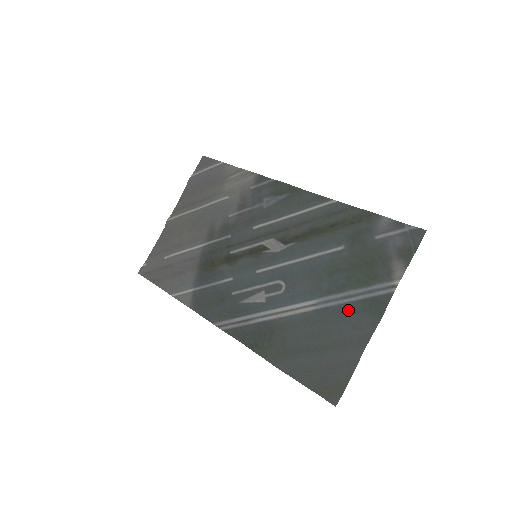
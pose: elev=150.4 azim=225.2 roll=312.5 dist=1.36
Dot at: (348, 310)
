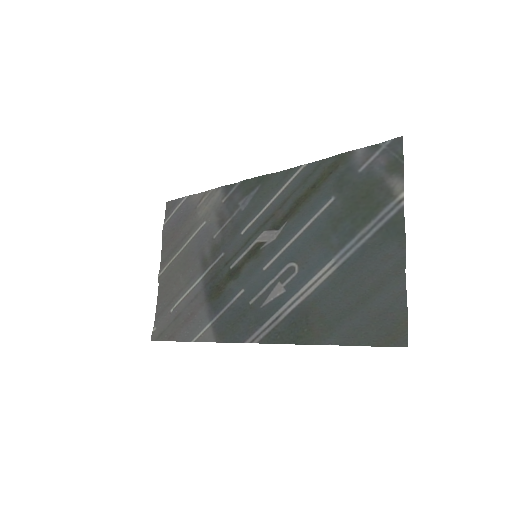
Dot at: (369, 249)
